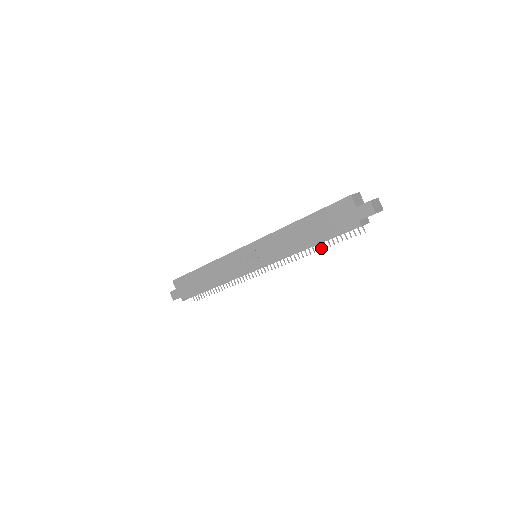
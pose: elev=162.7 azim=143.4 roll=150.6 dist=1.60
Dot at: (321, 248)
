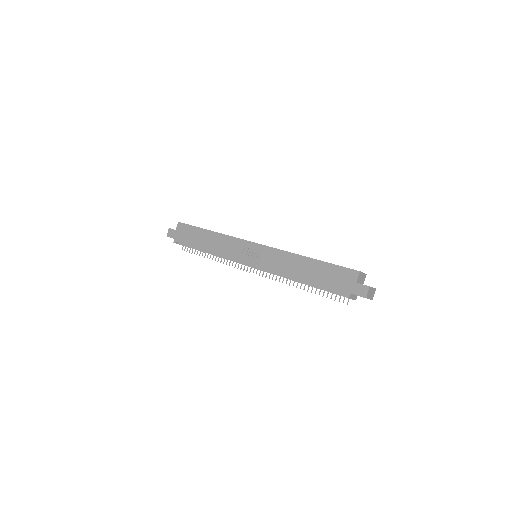
Dot at: occluded
